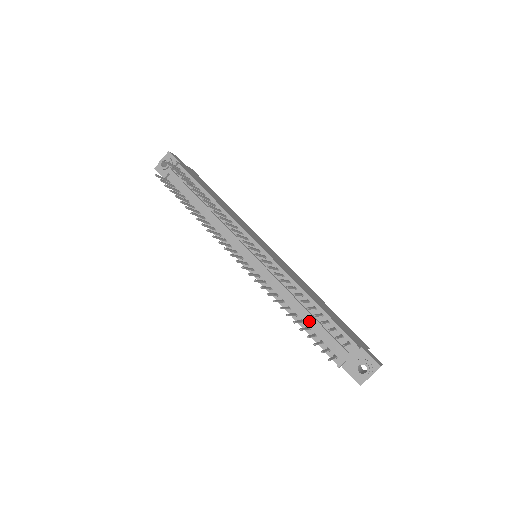
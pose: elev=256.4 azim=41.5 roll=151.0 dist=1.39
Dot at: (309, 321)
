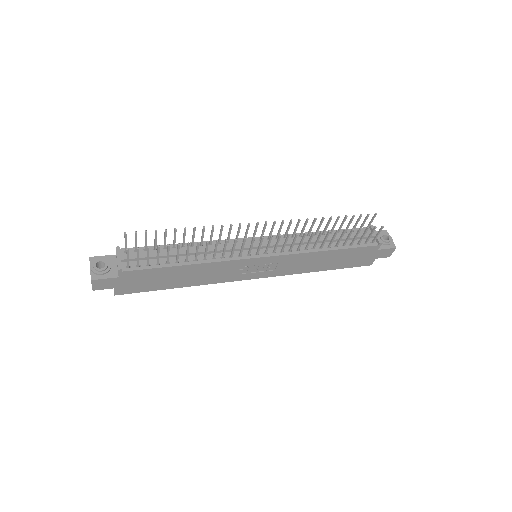
Dot at: occluded
